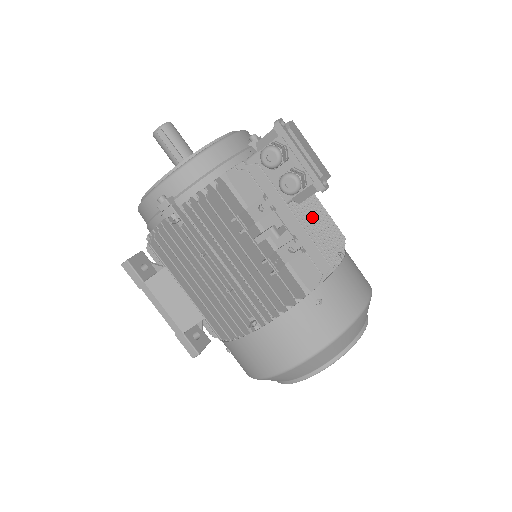
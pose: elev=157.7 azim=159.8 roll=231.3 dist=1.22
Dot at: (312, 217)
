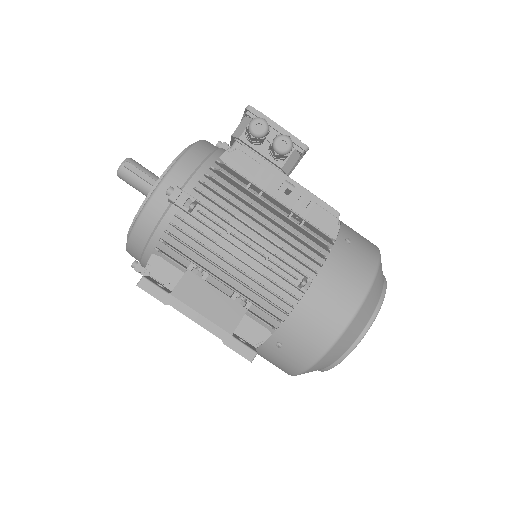
Dot at: occluded
